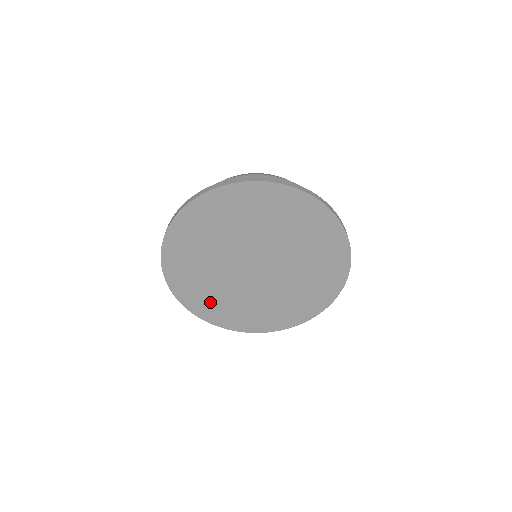
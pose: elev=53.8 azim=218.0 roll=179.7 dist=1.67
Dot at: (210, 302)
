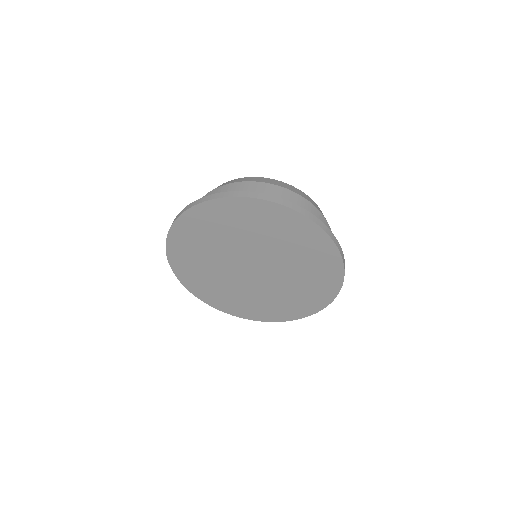
Dot at: (248, 306)
